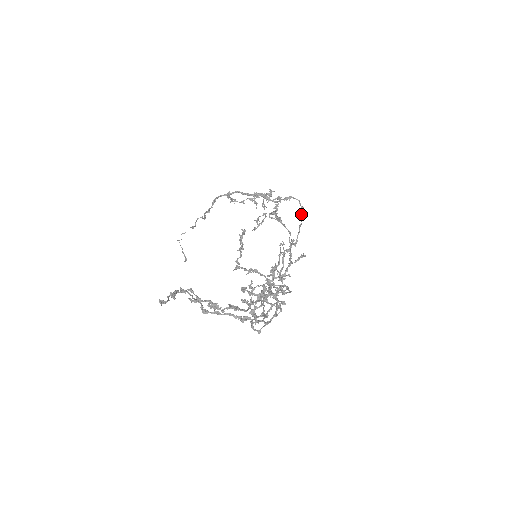
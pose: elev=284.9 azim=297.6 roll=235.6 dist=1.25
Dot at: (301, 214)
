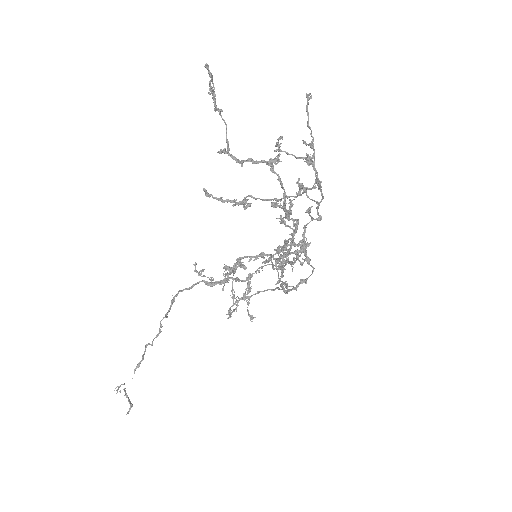
Dot at: (281, 266)
